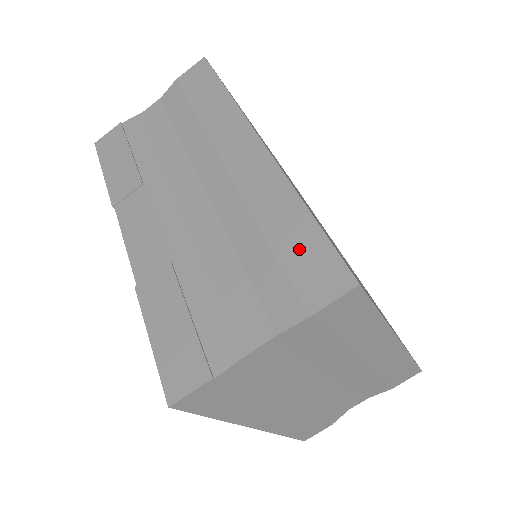
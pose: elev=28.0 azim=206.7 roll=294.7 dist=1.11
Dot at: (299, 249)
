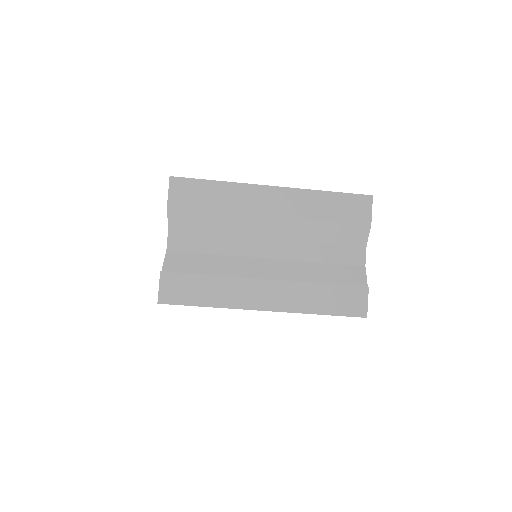
Dot at: occluded
